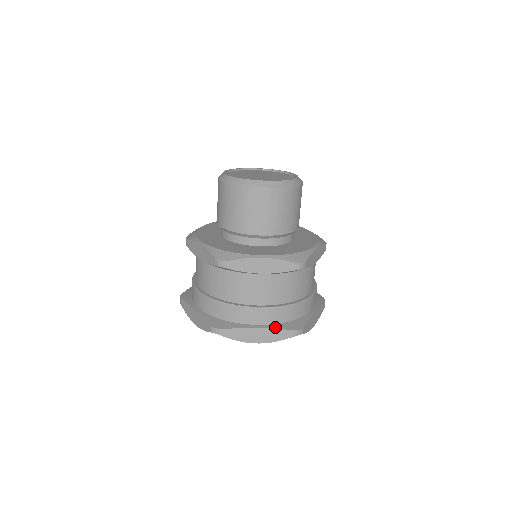
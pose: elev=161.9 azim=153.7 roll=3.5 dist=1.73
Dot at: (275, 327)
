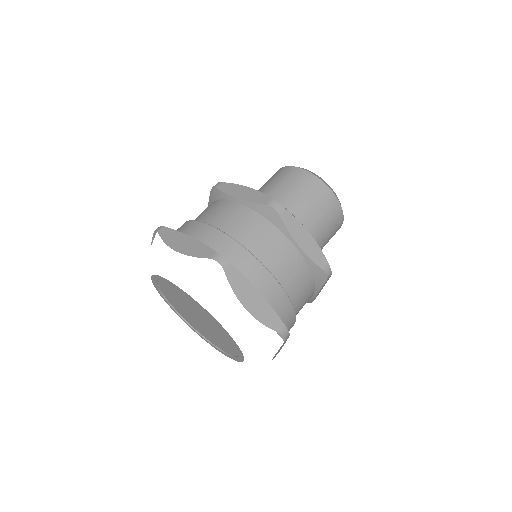
Dot at: occluded
